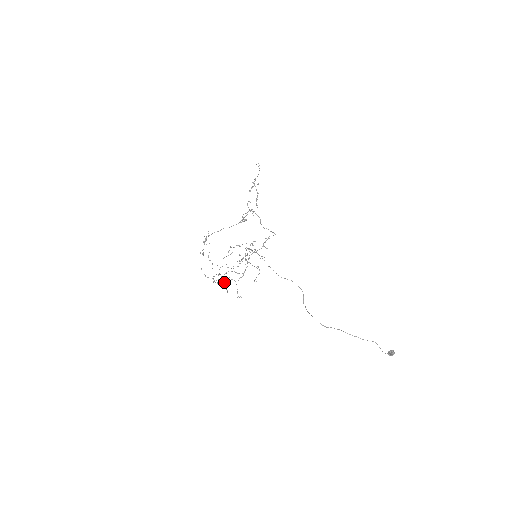
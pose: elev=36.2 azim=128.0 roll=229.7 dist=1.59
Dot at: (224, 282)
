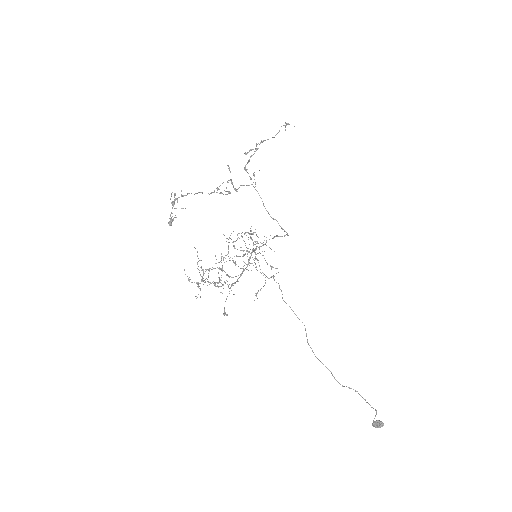
Dot at: occluded
